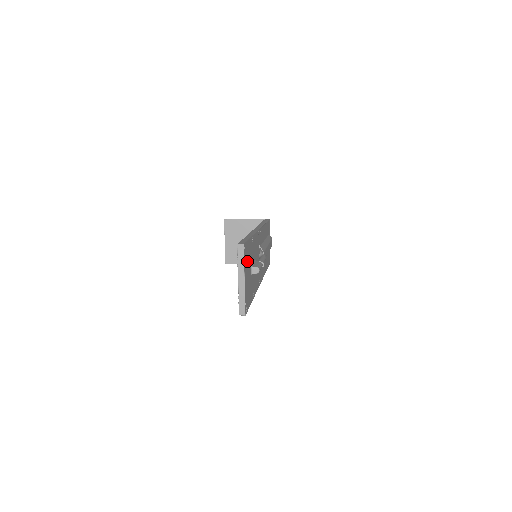
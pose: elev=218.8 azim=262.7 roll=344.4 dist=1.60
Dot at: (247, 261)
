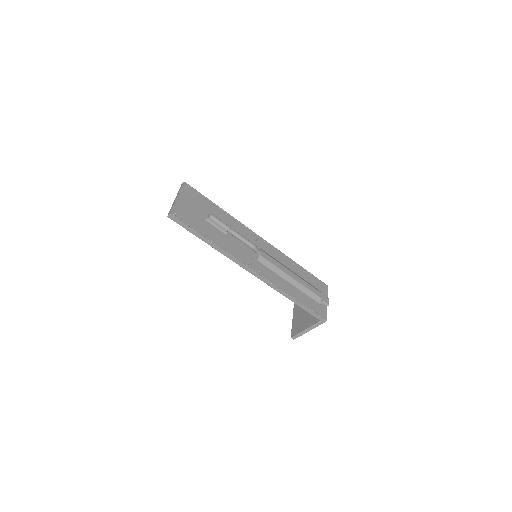
Dot at: (194, 200)
